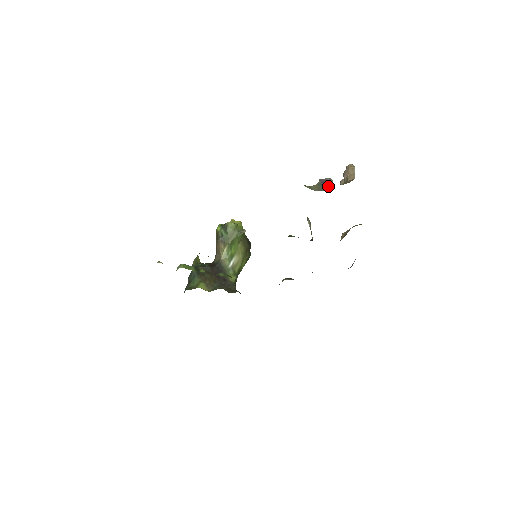
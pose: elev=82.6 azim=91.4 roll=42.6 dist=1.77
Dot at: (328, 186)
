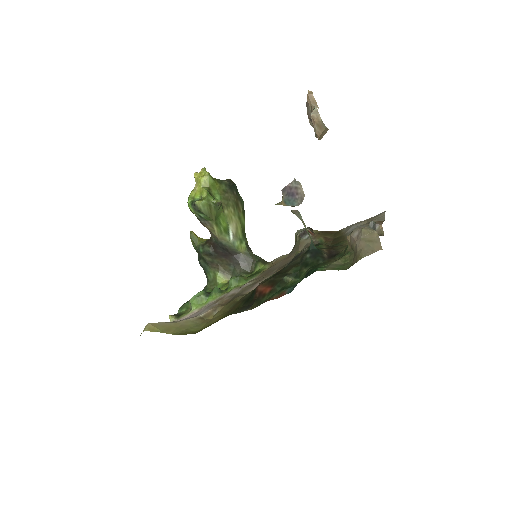
Dot at: (299, 200)
